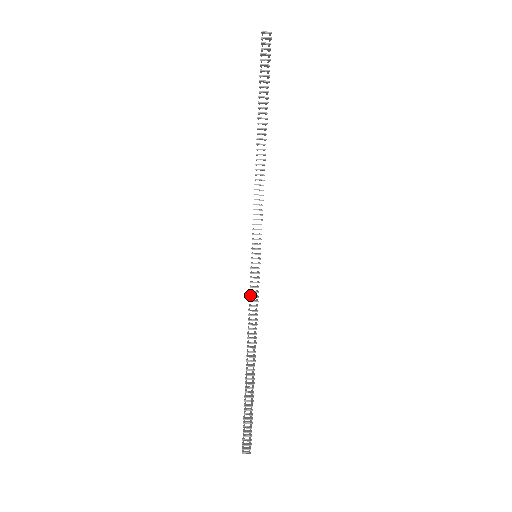
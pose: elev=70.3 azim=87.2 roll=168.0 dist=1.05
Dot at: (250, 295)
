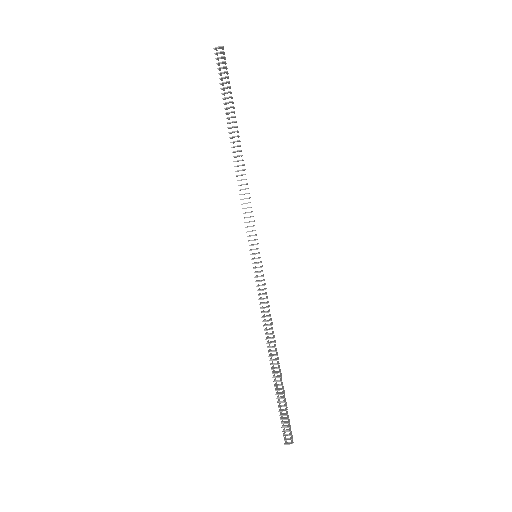
Dot at: (259, 293)
